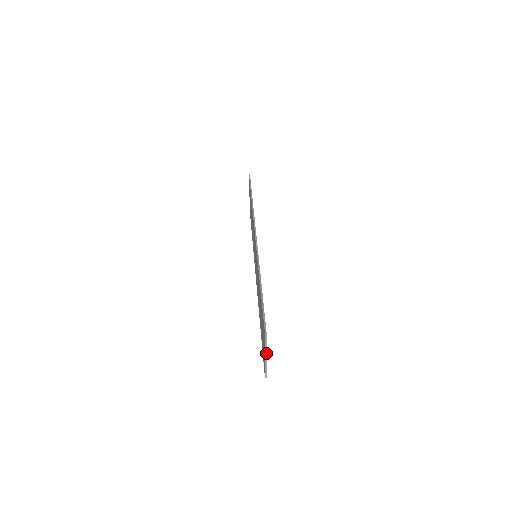
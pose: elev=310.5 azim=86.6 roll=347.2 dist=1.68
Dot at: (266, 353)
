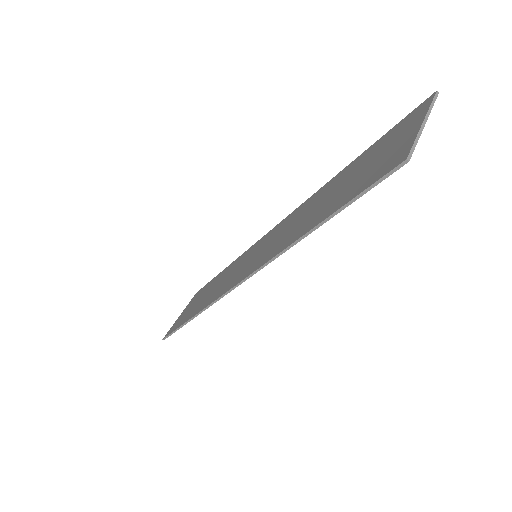
Dot at: occluded
